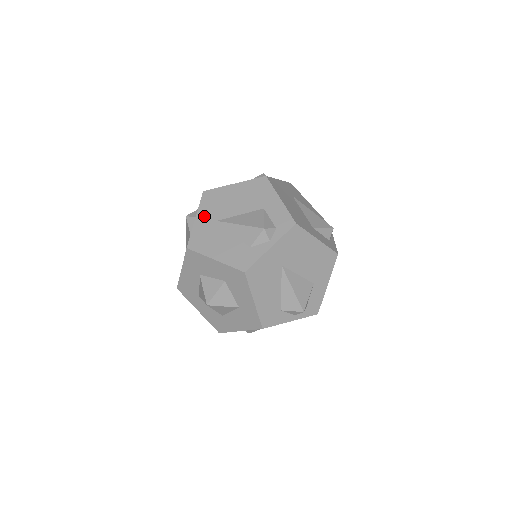
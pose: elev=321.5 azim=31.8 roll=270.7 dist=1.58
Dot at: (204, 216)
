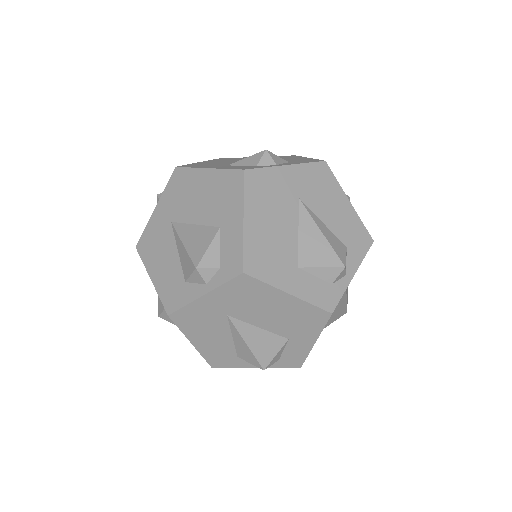
Dot at: (163, 208)
